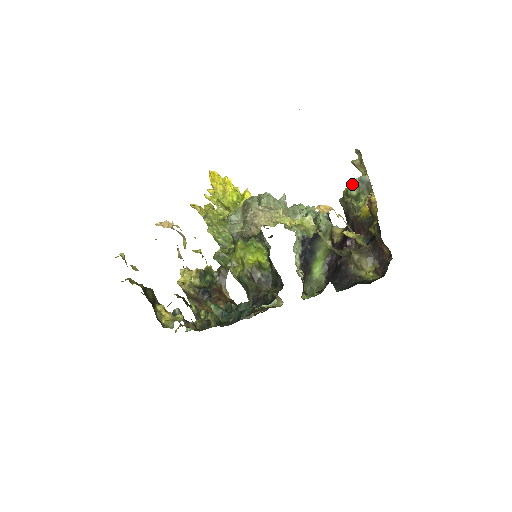
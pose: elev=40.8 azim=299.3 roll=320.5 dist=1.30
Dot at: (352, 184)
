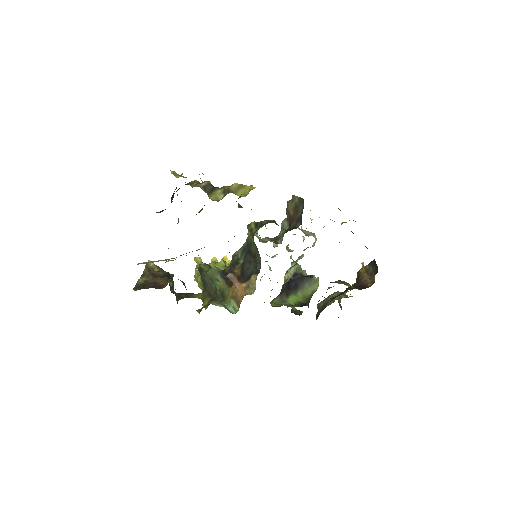
Dot at: (335, 293)
